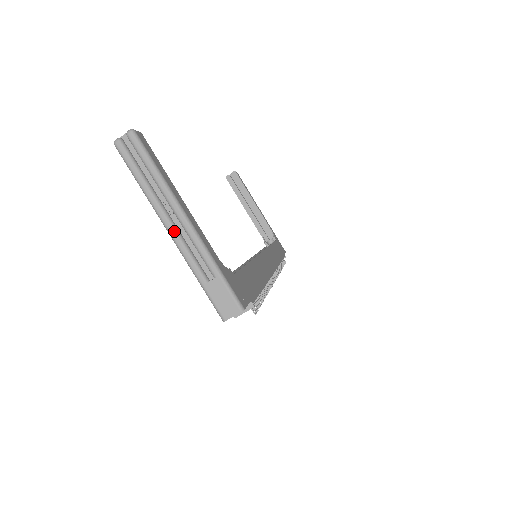
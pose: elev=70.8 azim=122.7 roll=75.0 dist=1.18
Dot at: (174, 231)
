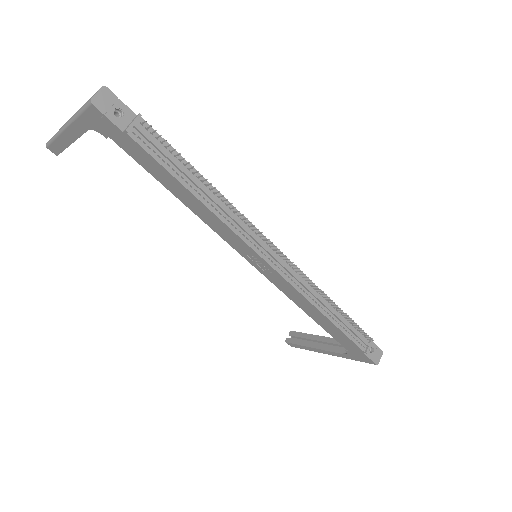
Dot at: (67, 123)
